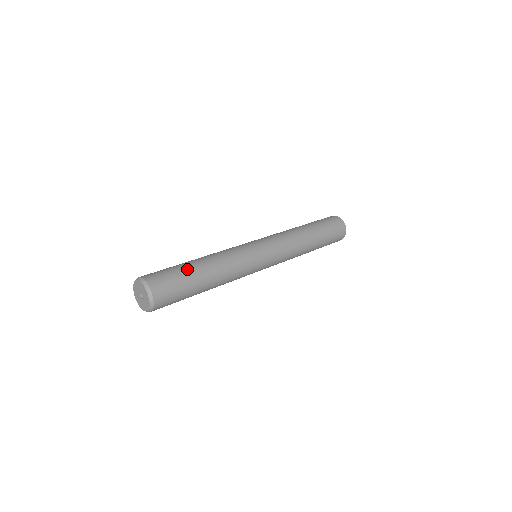
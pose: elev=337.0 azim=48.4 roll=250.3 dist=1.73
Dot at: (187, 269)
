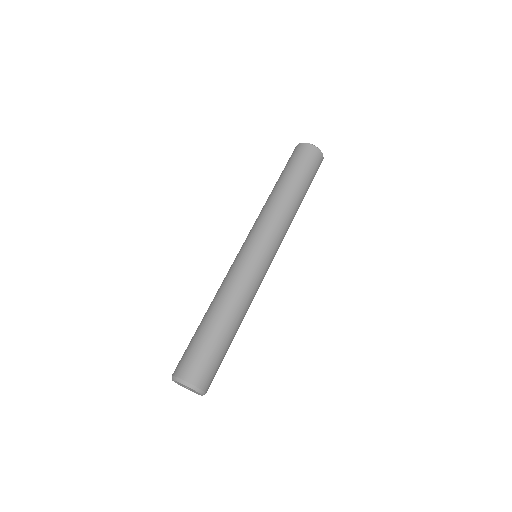
Dot at: (202, 333)
